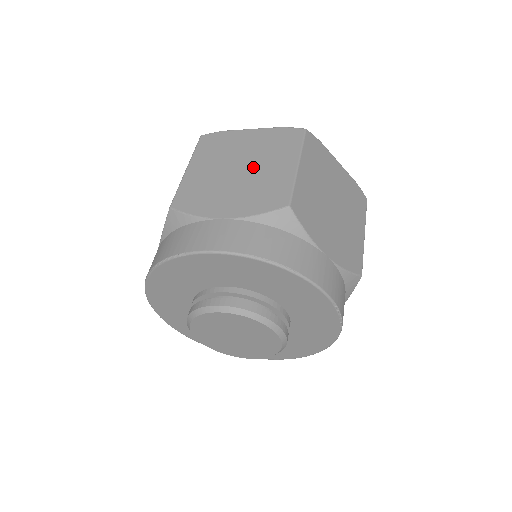
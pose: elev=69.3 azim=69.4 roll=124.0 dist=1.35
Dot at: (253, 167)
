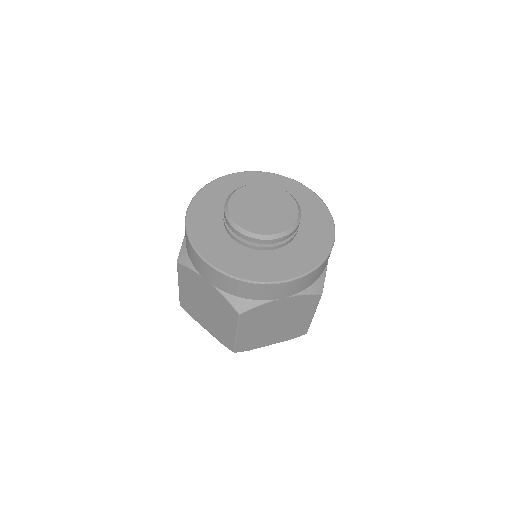
Dot at: occluded
